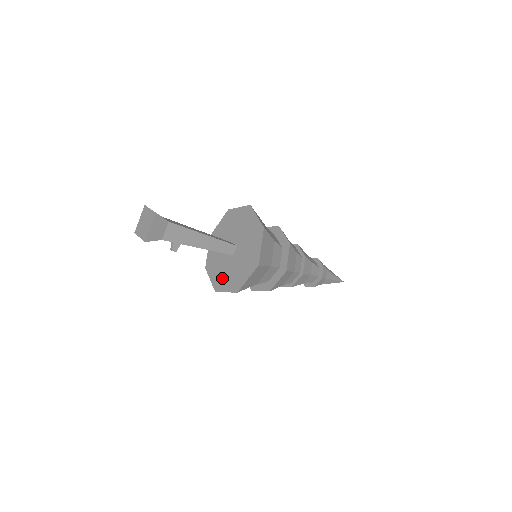
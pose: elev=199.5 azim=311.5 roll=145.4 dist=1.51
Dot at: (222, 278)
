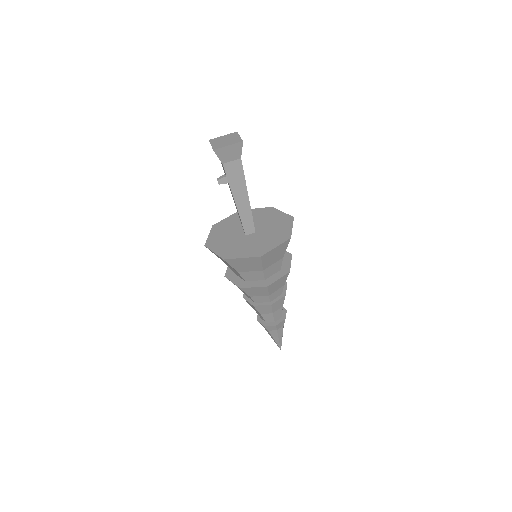
Dot at: (220, 241)
